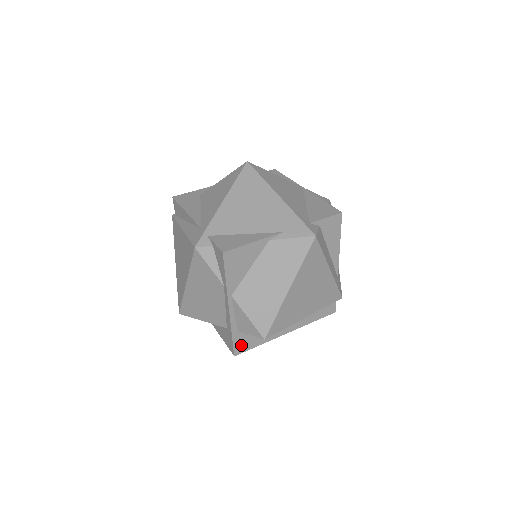
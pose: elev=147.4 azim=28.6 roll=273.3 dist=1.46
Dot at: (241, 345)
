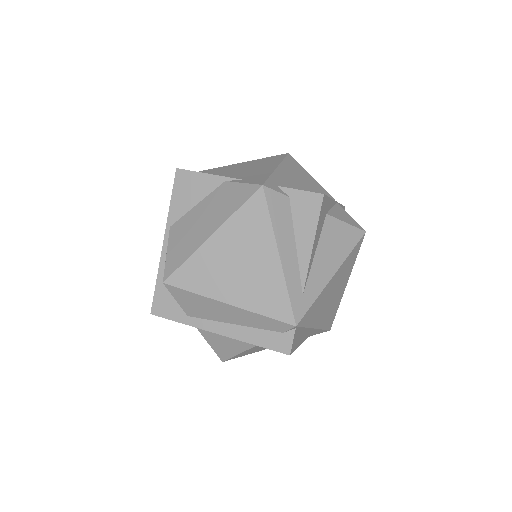
Dot at: (162, 304)
